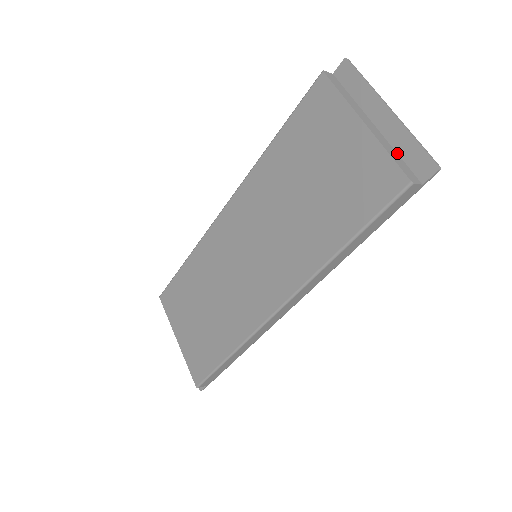
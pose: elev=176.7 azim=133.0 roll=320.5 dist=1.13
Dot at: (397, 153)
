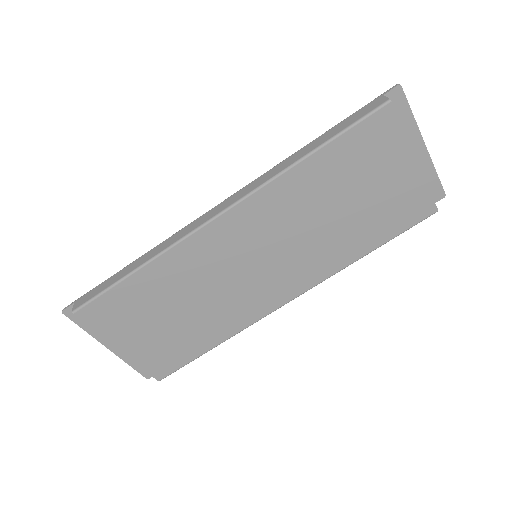
Dot at: occluded
